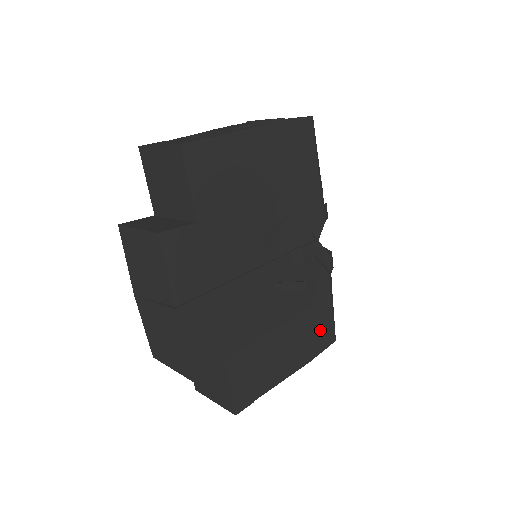
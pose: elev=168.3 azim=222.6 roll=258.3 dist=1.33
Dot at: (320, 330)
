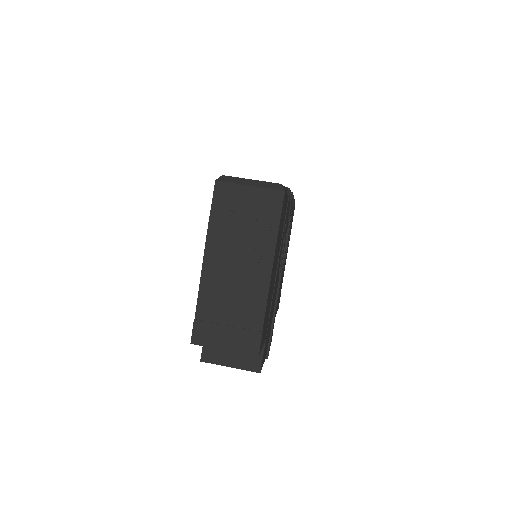
Dot at: occluded
